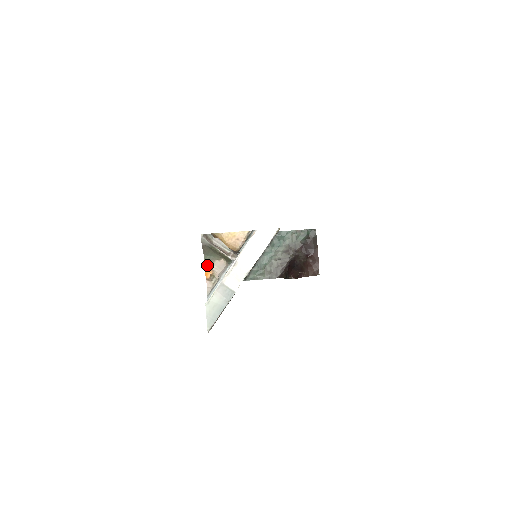
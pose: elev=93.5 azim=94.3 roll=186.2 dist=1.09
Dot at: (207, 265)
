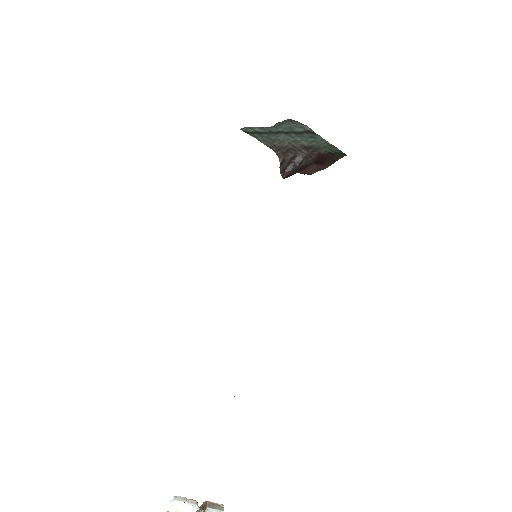
Dot at: occluded
